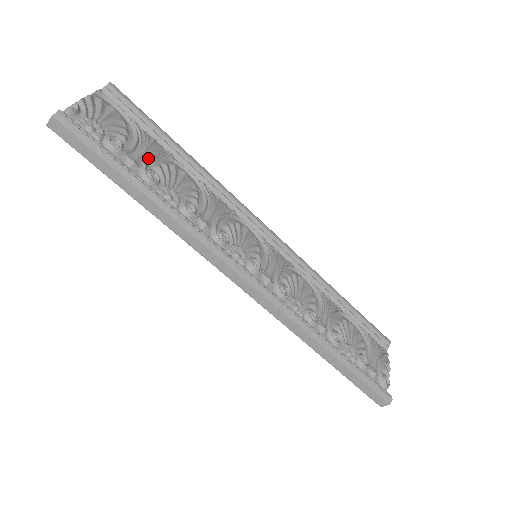
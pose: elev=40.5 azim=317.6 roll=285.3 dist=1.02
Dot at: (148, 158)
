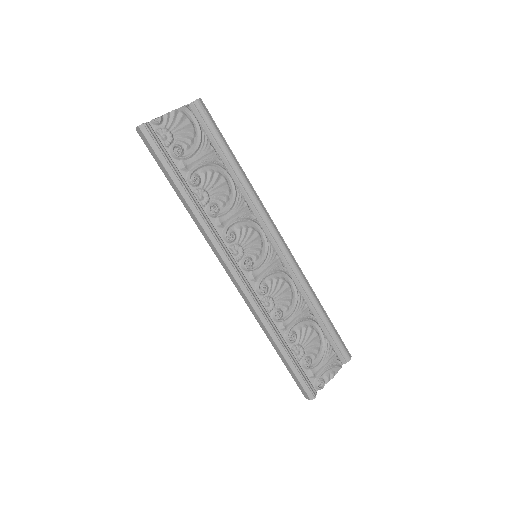
Dot at: (199, 165)
